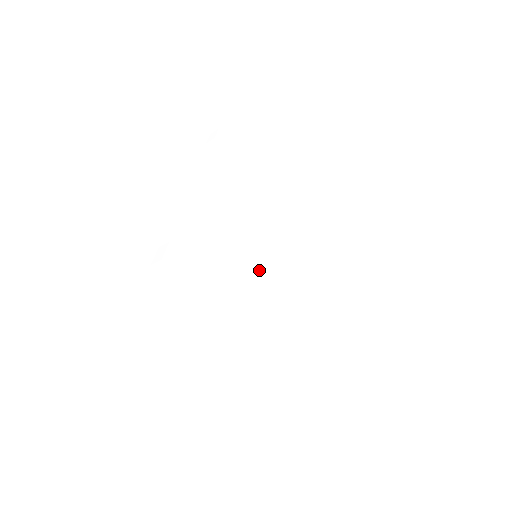
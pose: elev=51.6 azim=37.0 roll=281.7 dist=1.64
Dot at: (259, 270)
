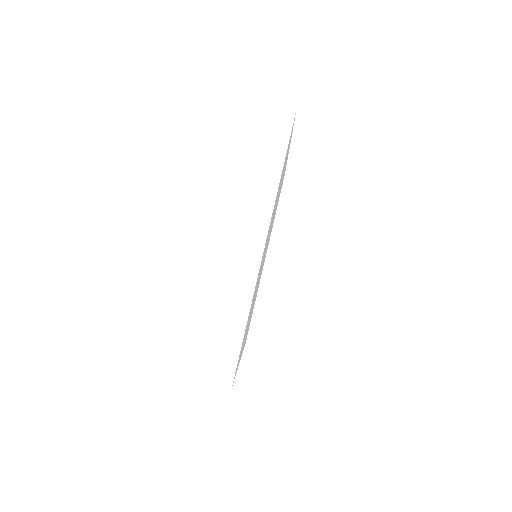
Dot at: occluded
